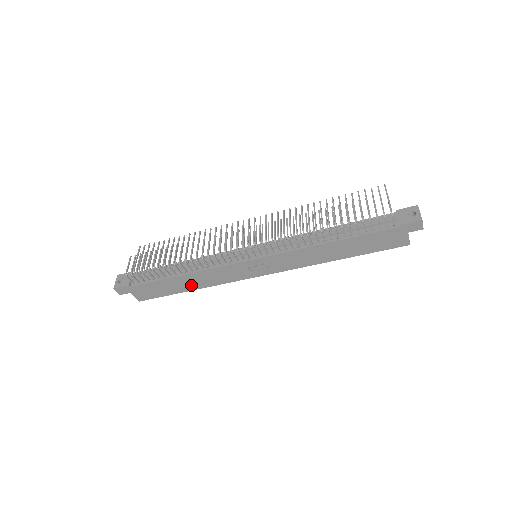
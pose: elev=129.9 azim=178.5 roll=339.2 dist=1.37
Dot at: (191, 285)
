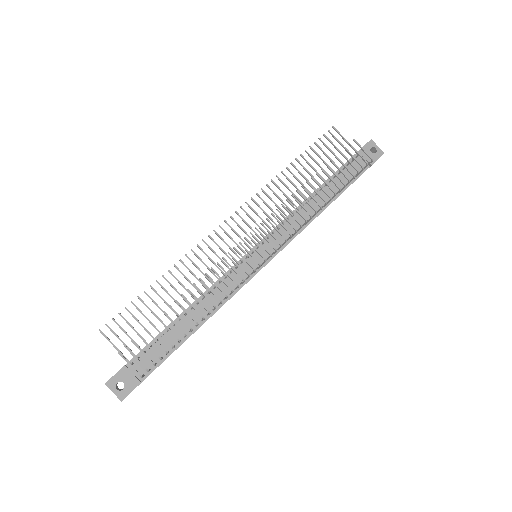
Dot at: occluded
